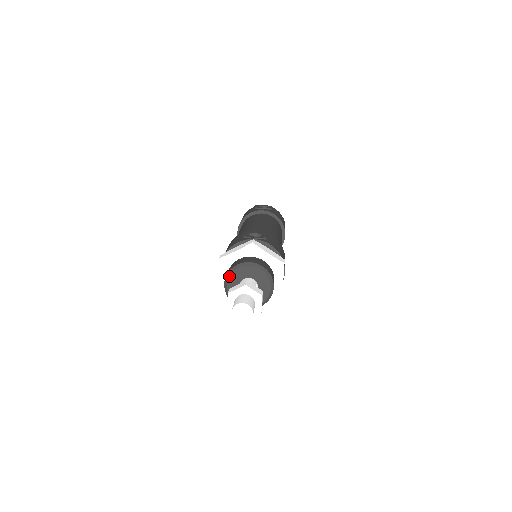
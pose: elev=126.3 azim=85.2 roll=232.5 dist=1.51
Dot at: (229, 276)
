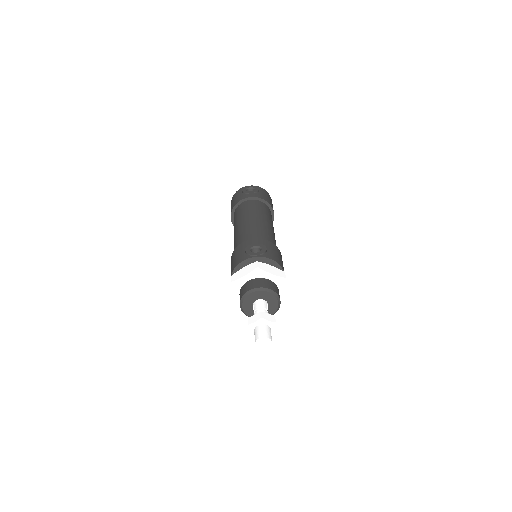
Dot at: (243, 300)
